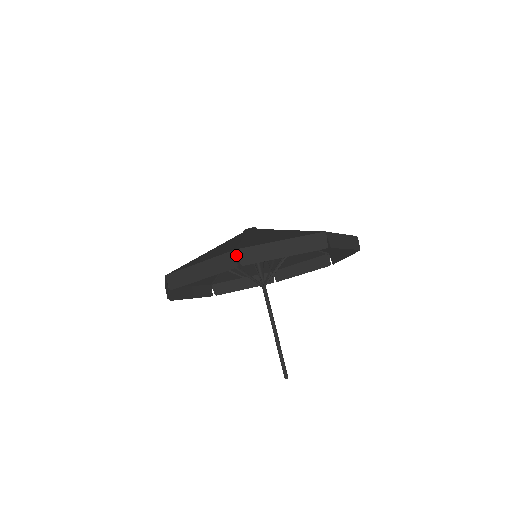
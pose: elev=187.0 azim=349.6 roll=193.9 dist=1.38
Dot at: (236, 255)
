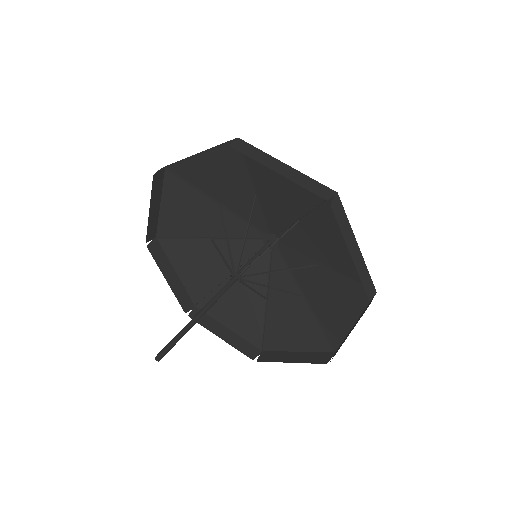
Dot at: (241, 275)
